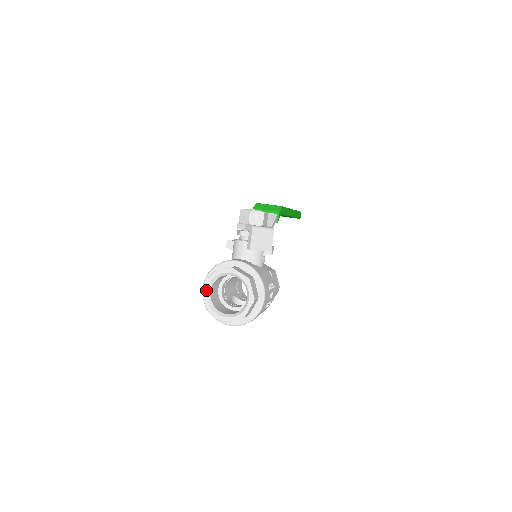
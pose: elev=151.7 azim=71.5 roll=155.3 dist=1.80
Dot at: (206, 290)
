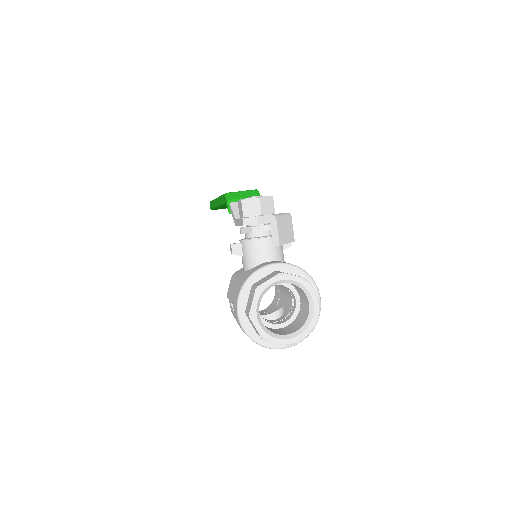
Dot at: (255, 314)
